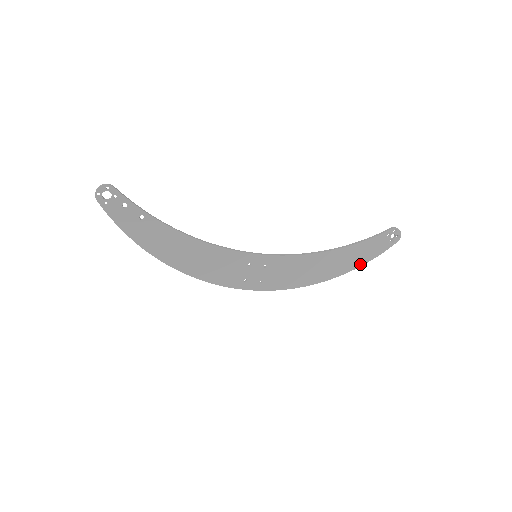
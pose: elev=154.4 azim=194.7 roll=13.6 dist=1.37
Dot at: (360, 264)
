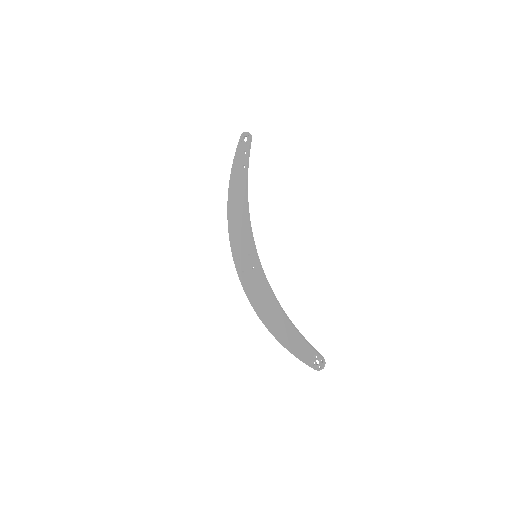
Dot at: (286, 346)
